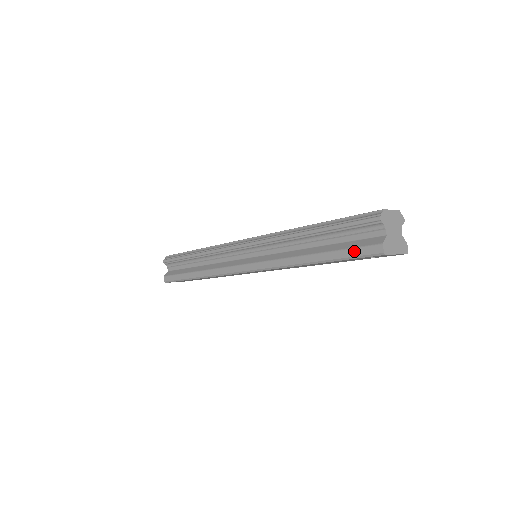
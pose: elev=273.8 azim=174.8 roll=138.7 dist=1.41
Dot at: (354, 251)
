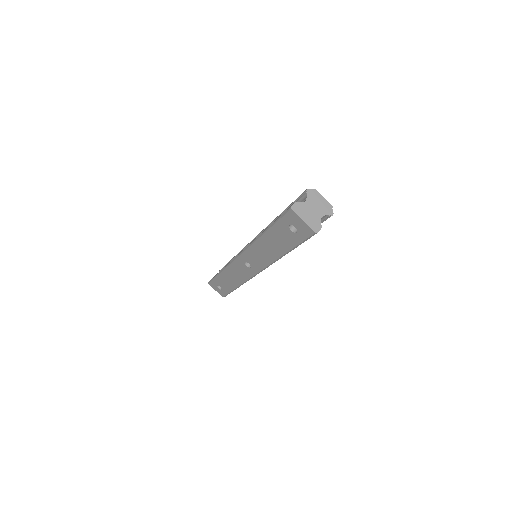
Dot at: occluded
